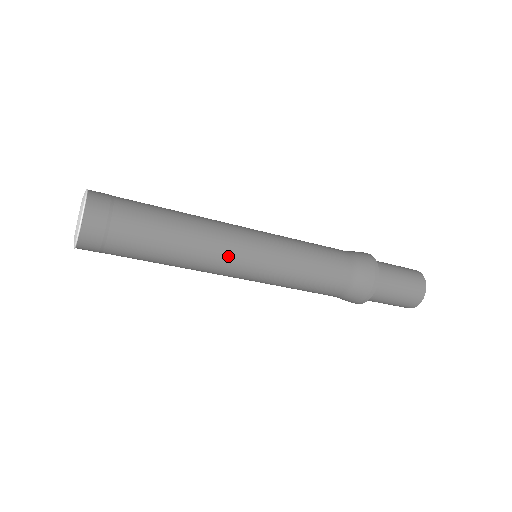
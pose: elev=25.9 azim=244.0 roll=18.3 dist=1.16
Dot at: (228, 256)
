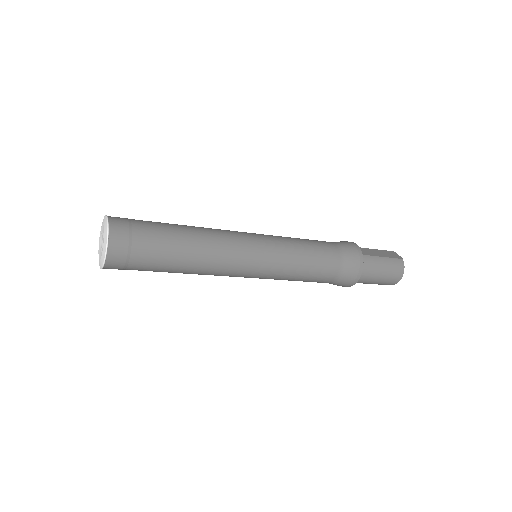
Dot at: occluded
